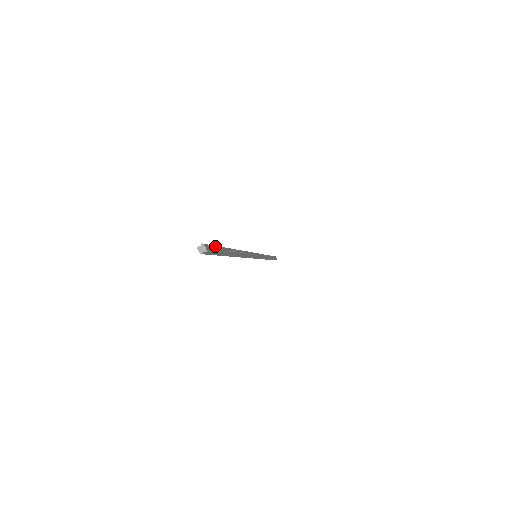
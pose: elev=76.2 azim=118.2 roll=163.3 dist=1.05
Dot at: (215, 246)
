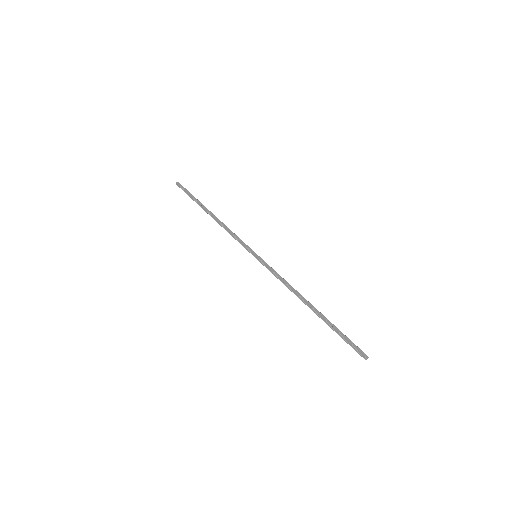
Dot at: (350, 343)
